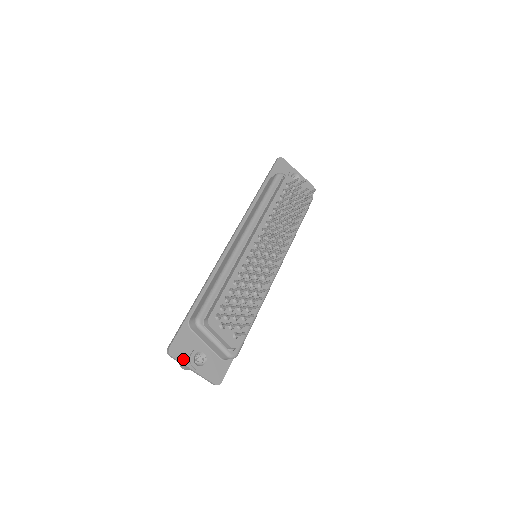
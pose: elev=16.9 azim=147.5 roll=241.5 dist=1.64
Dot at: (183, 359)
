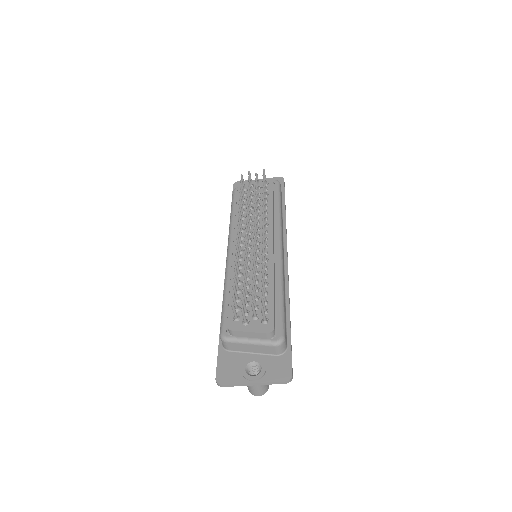
Dot at: (236, 380)
